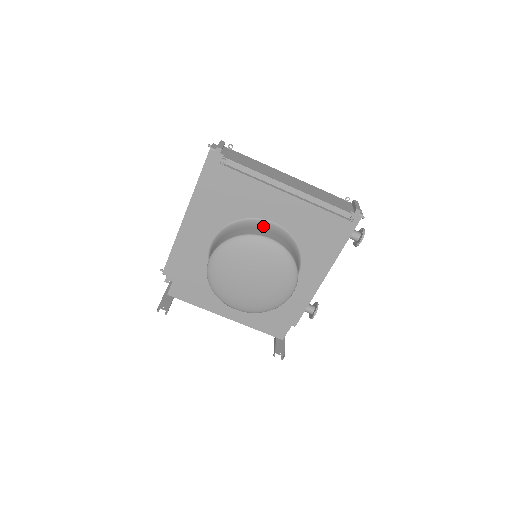
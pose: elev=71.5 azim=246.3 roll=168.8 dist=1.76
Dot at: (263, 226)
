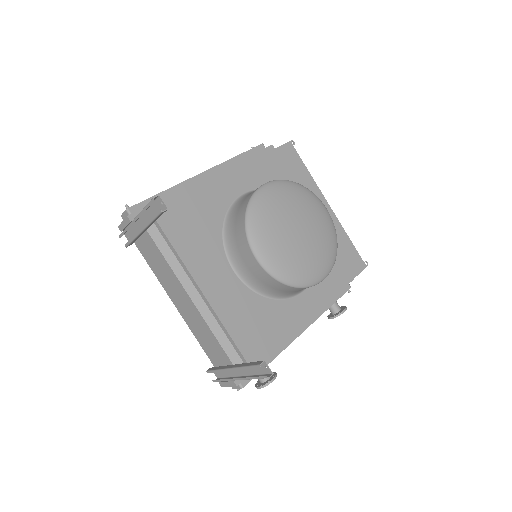
Dot at: occluded
